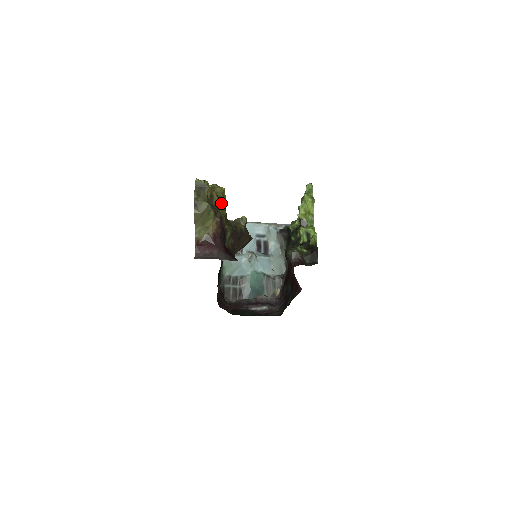
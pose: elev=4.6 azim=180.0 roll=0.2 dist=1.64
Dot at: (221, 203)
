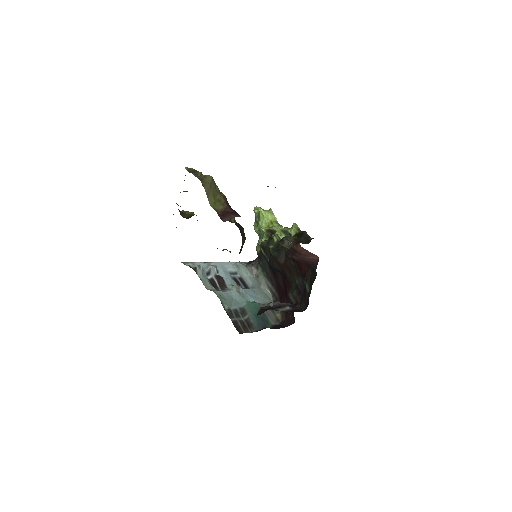
Dot at: occluded
